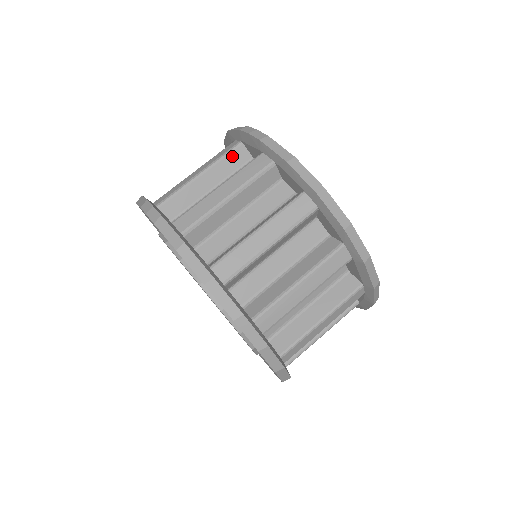
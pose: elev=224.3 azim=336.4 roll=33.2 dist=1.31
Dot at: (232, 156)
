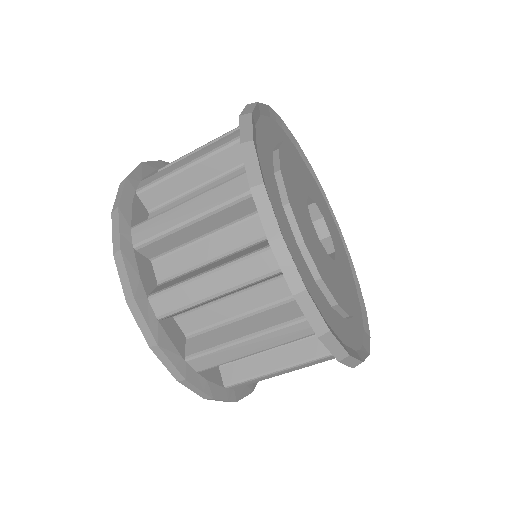
Dot at: occluded
